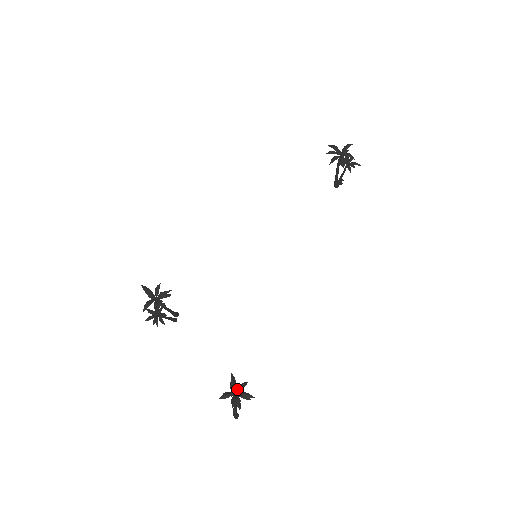
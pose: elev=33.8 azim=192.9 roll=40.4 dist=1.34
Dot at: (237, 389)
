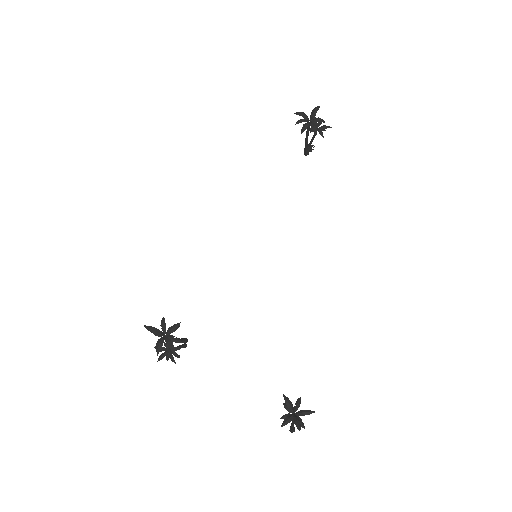
Dot at: (294, 408)
